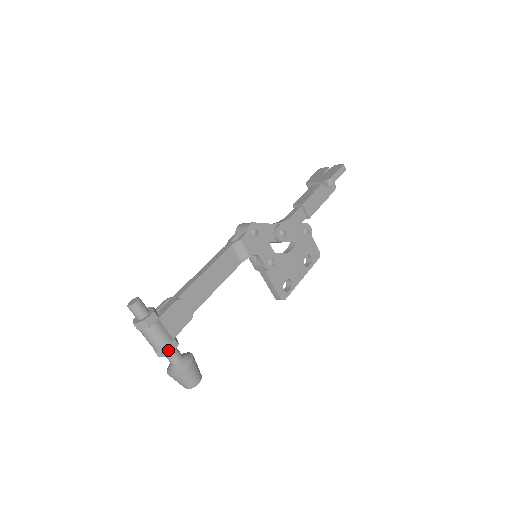
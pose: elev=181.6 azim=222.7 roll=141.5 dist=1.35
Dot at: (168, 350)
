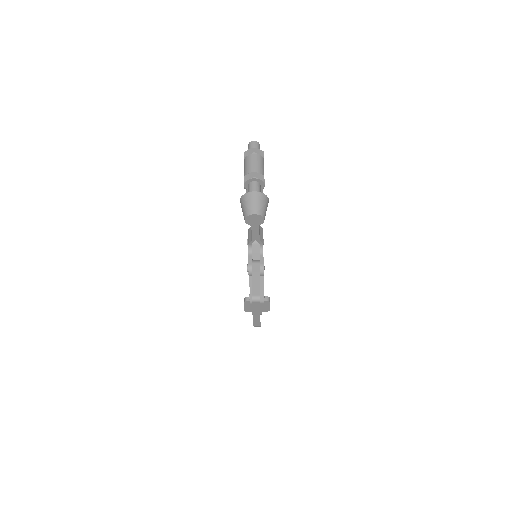
Dot at: occluded
